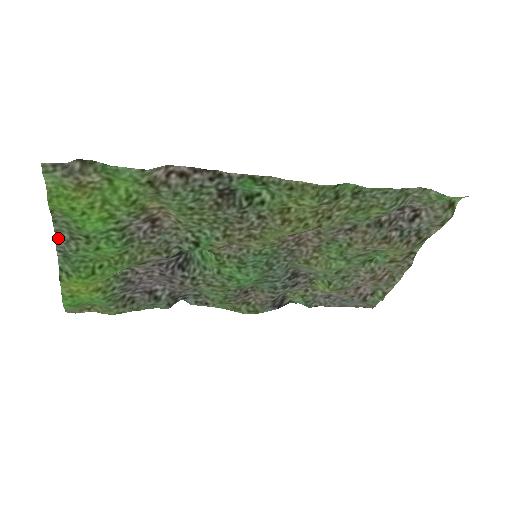
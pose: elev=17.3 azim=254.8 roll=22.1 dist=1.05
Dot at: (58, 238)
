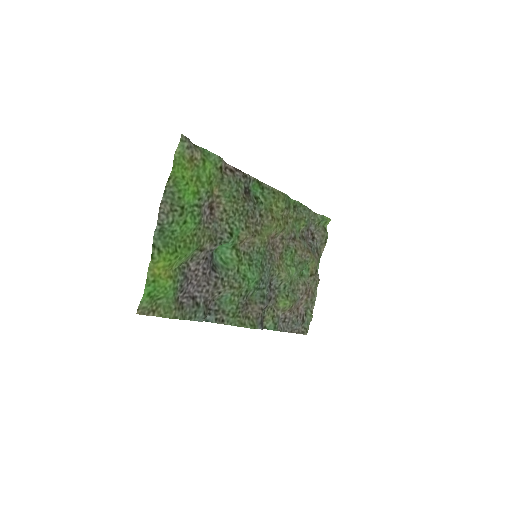
Dot at: (161, 210)
